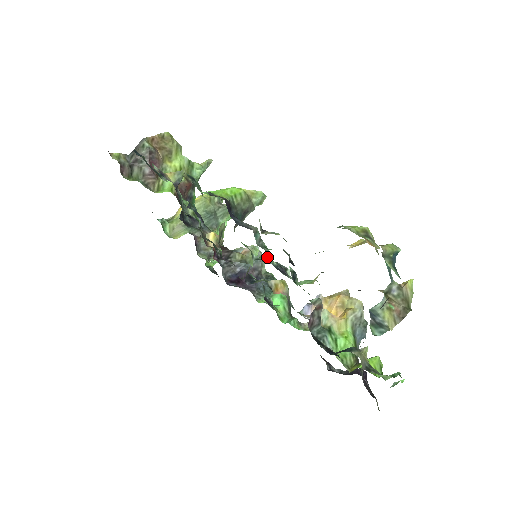
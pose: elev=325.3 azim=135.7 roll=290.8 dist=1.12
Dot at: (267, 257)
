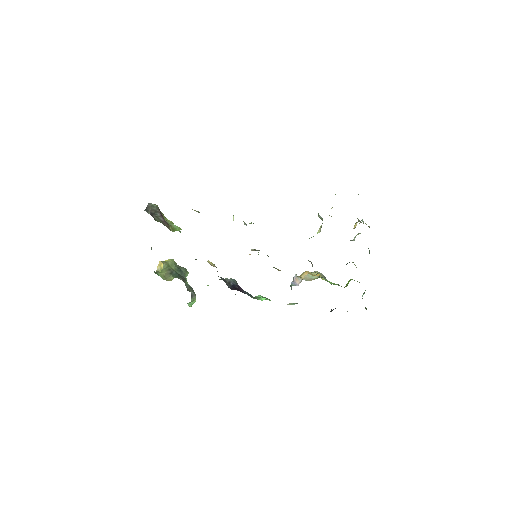
Dot at: occluded
